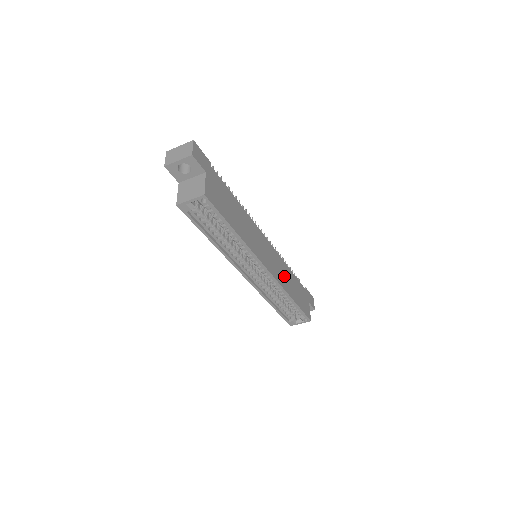
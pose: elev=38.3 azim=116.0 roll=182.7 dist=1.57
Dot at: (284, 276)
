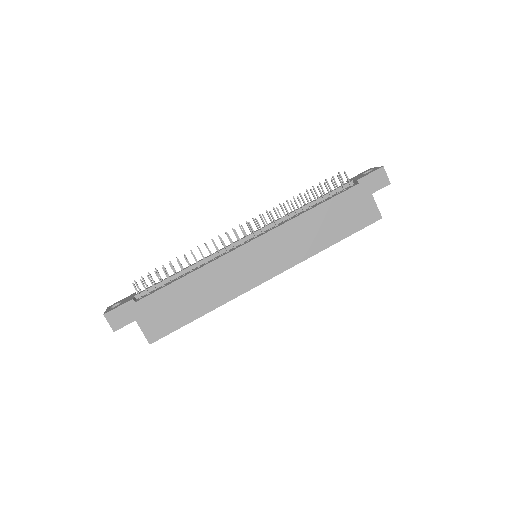
Dot at: (301, 240)
